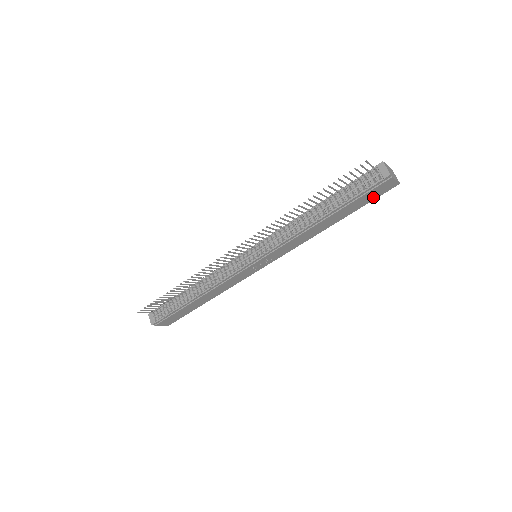
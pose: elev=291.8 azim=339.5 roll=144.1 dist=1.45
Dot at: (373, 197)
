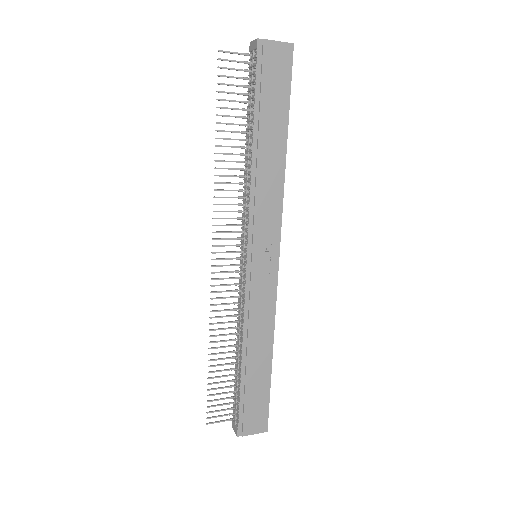
Dot at: (283, 81)
